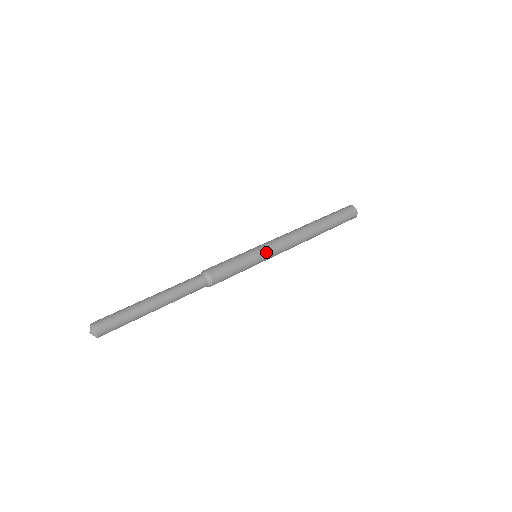
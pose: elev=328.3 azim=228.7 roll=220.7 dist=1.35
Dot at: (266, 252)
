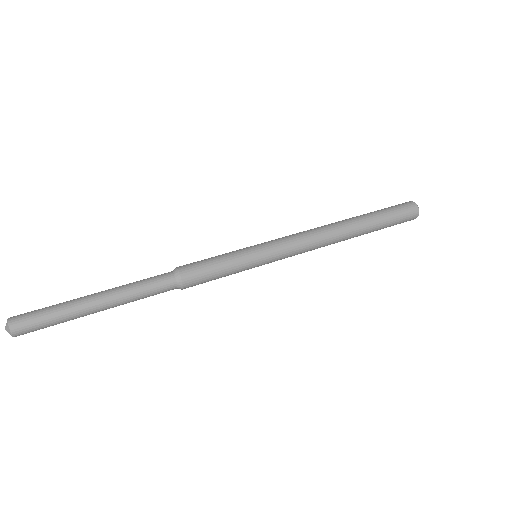
Dot at: (270, 257)
